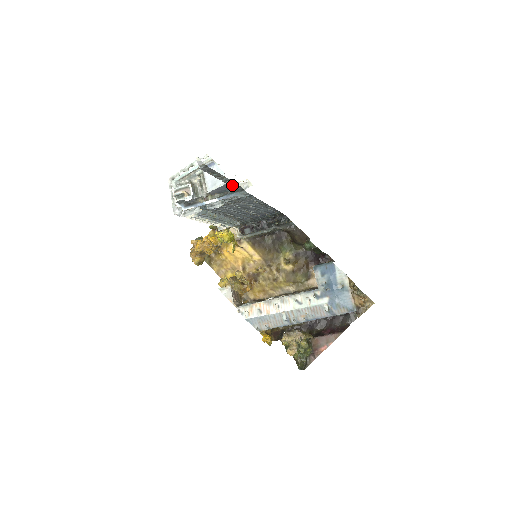
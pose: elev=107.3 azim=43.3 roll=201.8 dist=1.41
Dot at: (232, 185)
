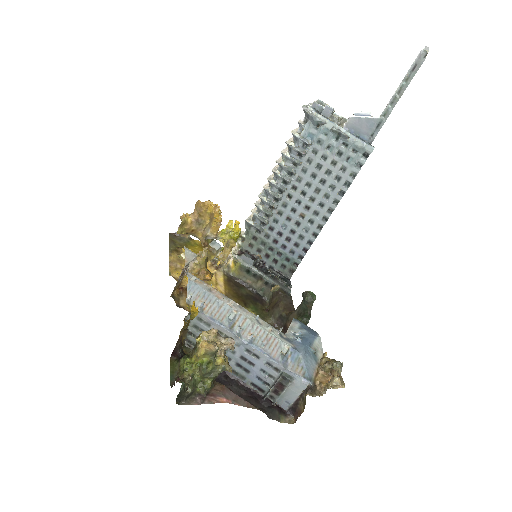
Dot at: (373, 131)
